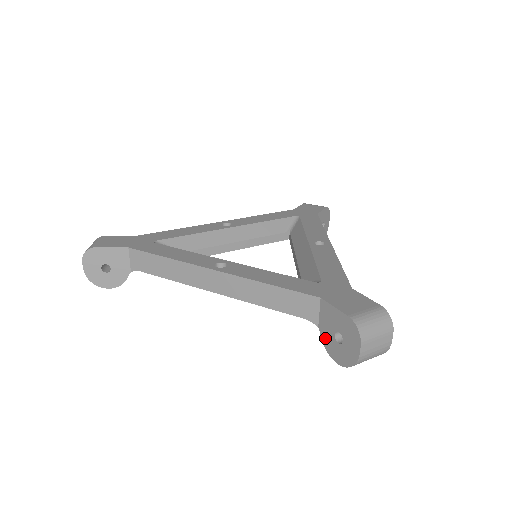
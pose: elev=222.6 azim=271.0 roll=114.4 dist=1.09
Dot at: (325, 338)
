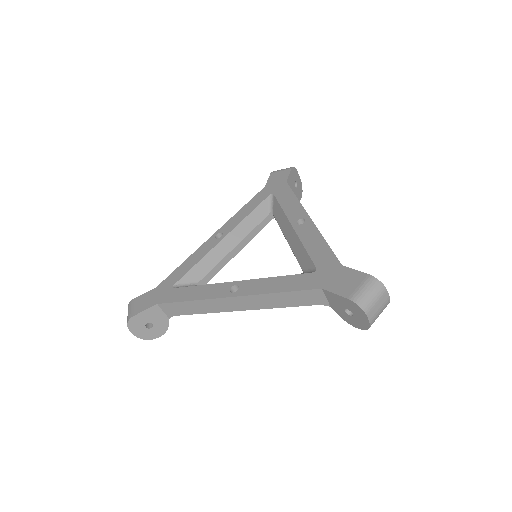
Dot at: (339, 313)
